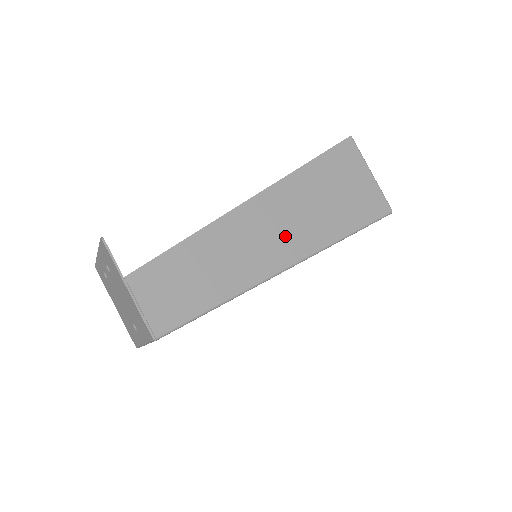
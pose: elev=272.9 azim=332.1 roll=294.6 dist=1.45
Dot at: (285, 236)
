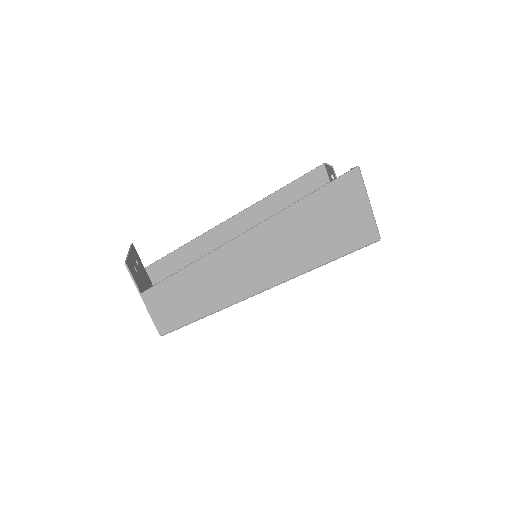
Dot at: (273, 263)
